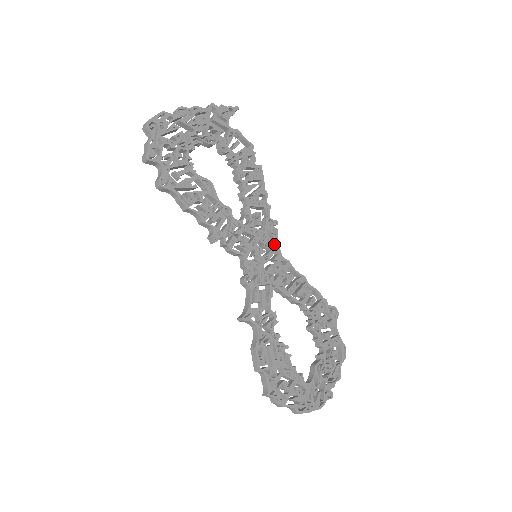
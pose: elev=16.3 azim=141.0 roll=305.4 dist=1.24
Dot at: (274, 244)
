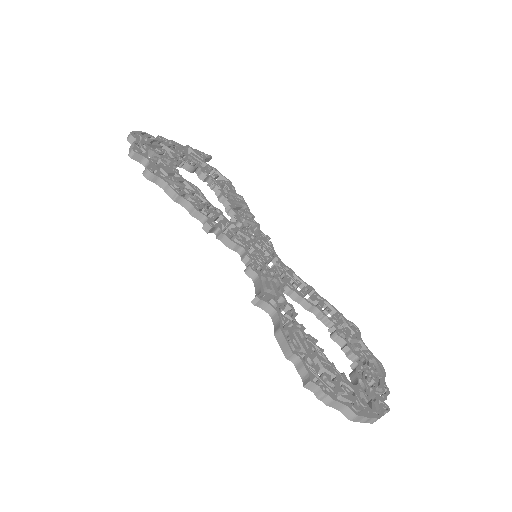
Dot at: (272, 251)
